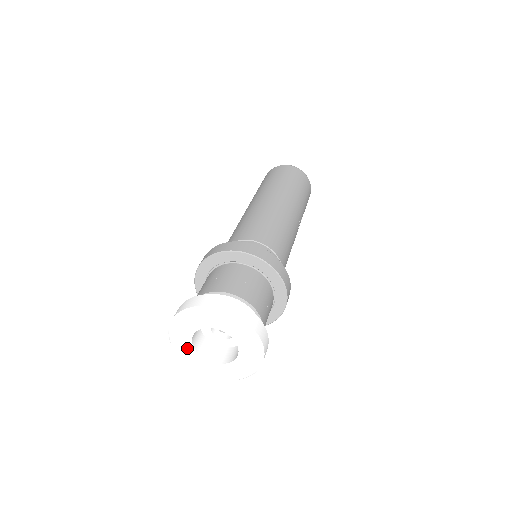
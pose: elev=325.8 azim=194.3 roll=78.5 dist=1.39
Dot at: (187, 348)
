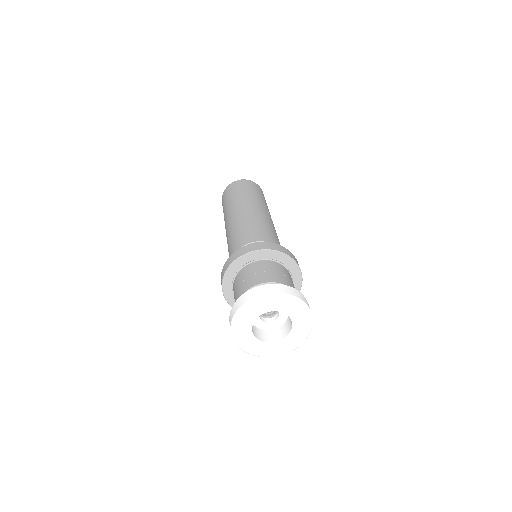
Dot at: (255, 344)
